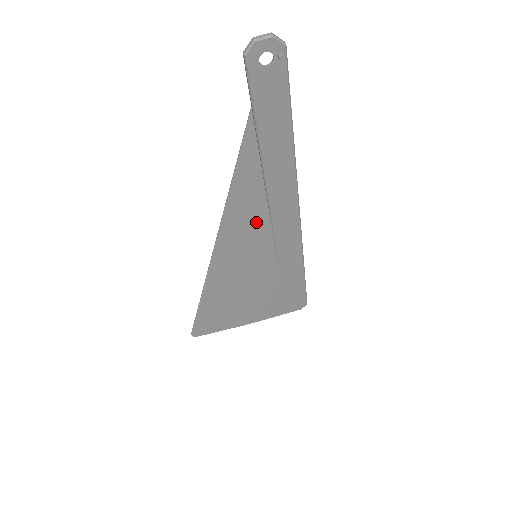
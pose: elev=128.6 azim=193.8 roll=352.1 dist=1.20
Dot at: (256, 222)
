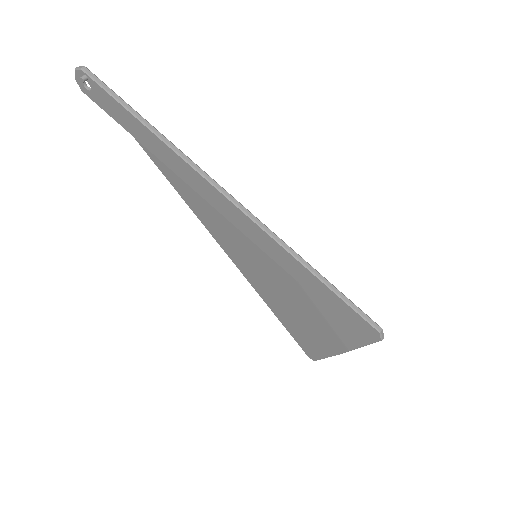
Dot at: (217, 217)
